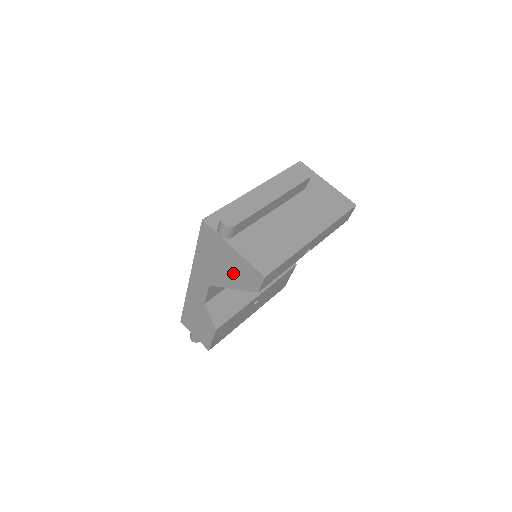
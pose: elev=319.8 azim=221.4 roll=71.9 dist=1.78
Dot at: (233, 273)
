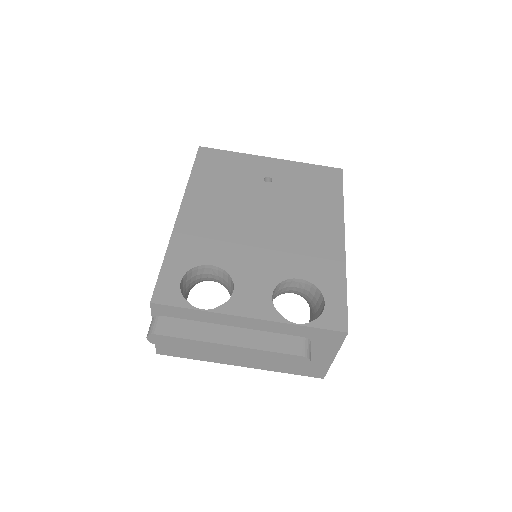
Dot at: occluded
